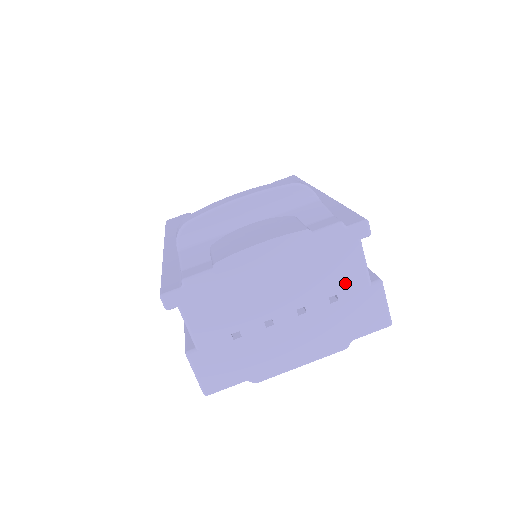
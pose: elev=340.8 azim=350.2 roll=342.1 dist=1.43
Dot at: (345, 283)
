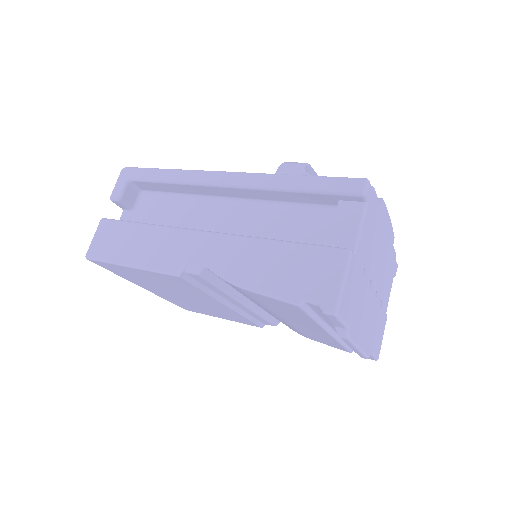
Dot at: (385, 297)
